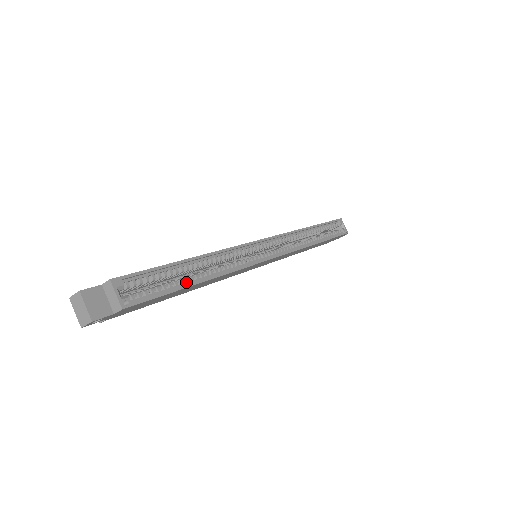
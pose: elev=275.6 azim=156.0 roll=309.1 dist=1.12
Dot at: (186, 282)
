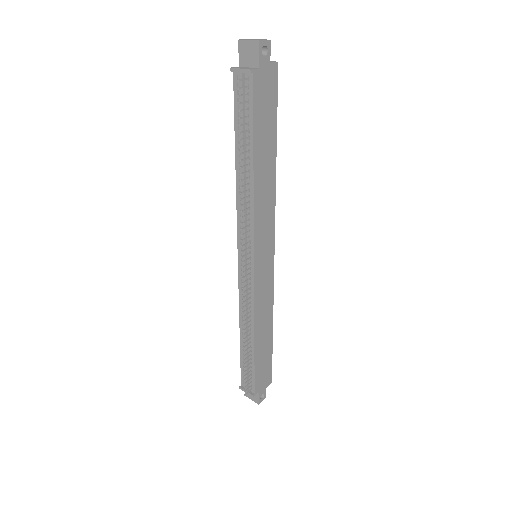
Dot at: (271, 139)
